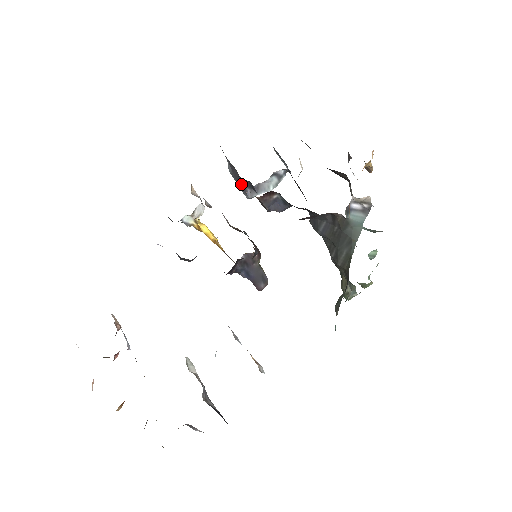
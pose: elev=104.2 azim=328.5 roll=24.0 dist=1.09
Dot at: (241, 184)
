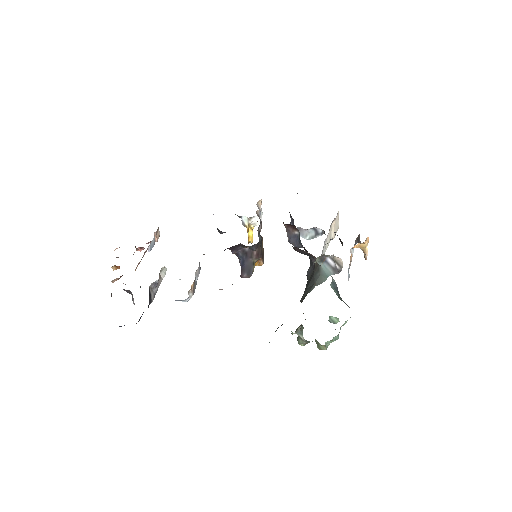
Dot at: occluded
